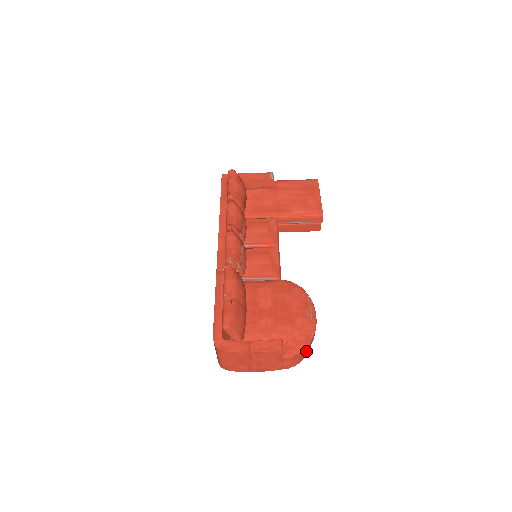
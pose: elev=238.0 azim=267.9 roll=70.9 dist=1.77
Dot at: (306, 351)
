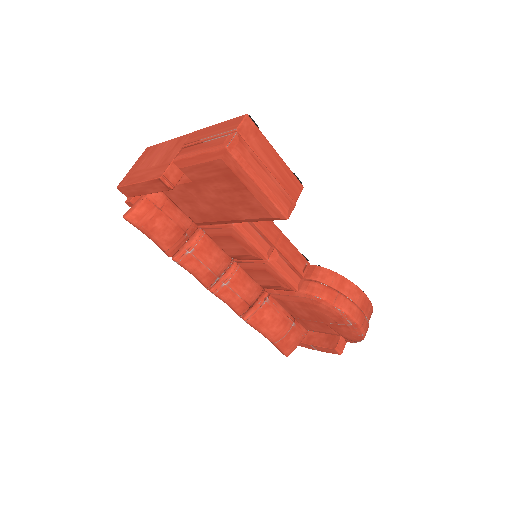
Dot at: occluded
